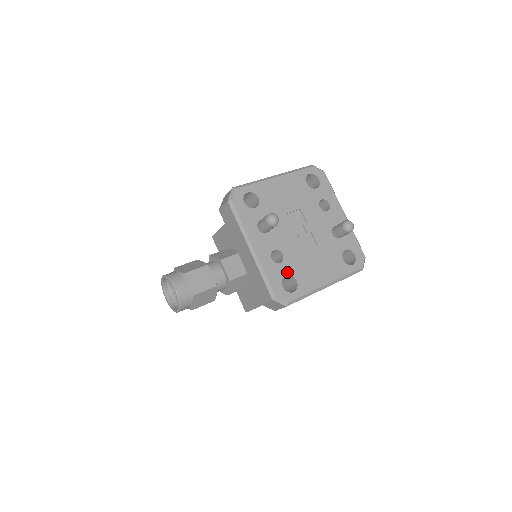
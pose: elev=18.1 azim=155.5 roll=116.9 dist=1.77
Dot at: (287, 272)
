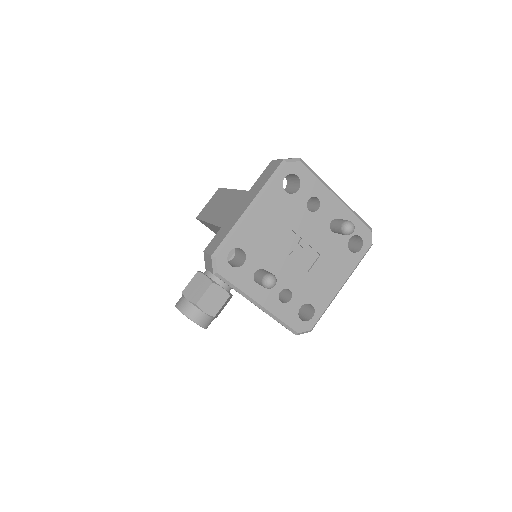
Dot at: (300, 304)
